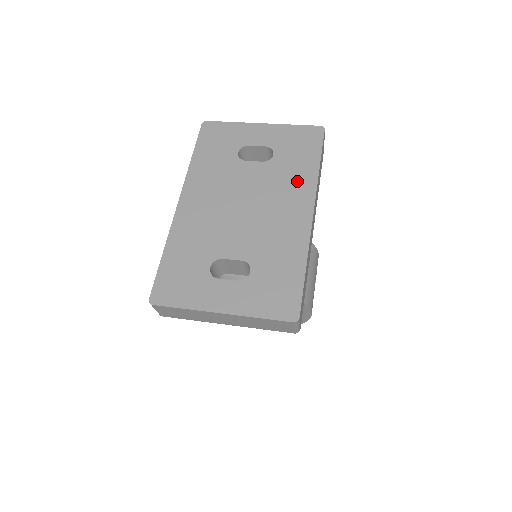
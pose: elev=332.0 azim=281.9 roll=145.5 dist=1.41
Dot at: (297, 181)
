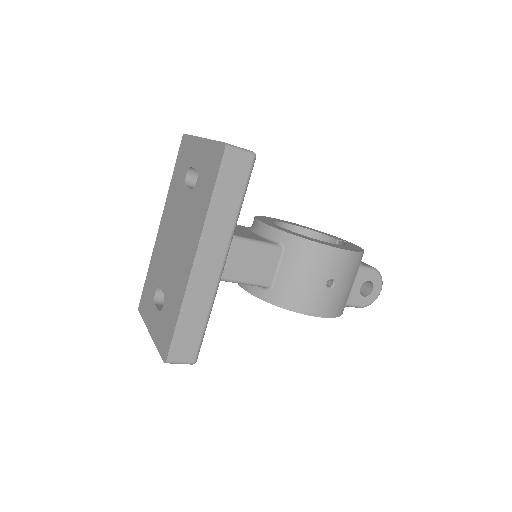
Dot at: (197, 218)
